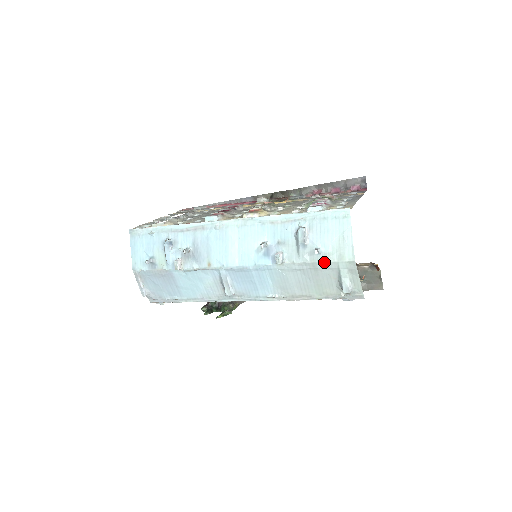
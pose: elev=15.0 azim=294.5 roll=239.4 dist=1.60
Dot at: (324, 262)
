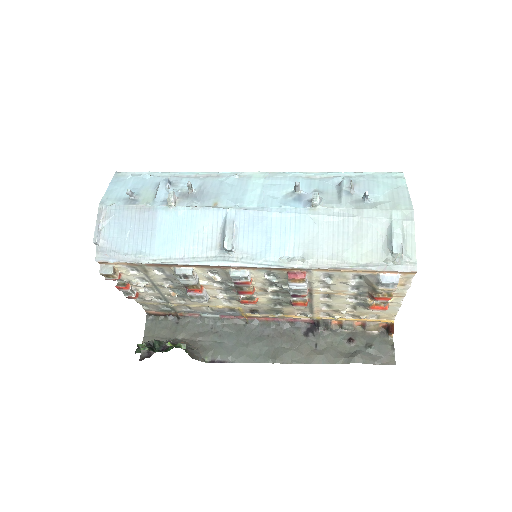
Dot at: (373, 209)
